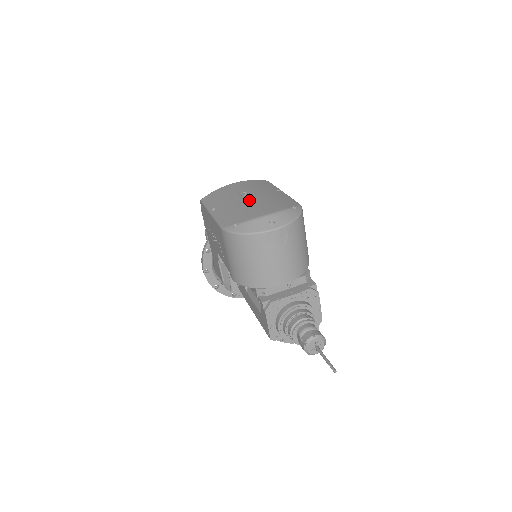
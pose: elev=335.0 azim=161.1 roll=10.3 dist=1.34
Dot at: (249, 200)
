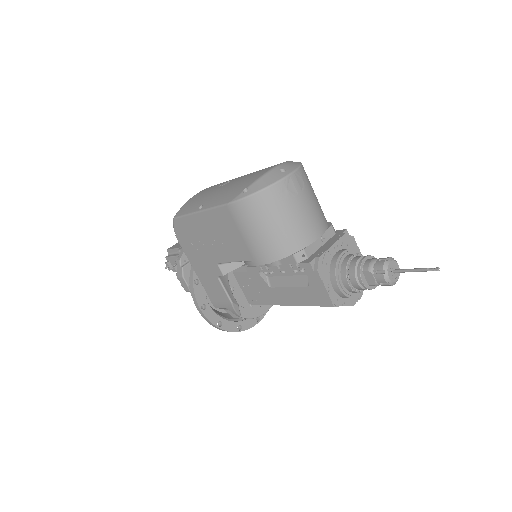
Dot at: (236, 180)
